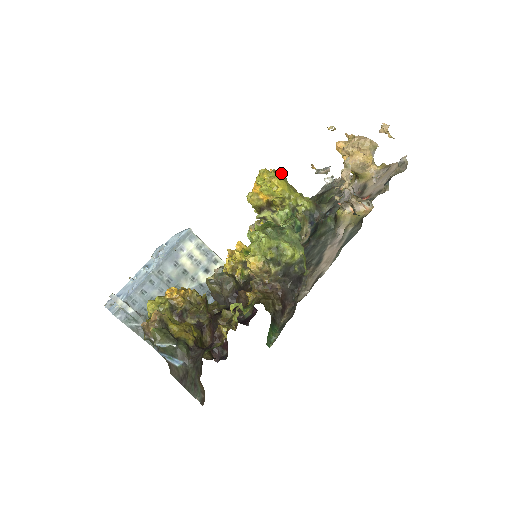
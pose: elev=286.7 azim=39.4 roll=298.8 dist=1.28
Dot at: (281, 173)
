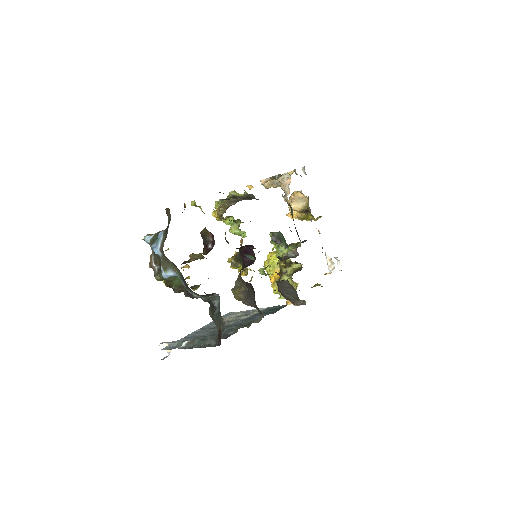
Dot at: occluded
